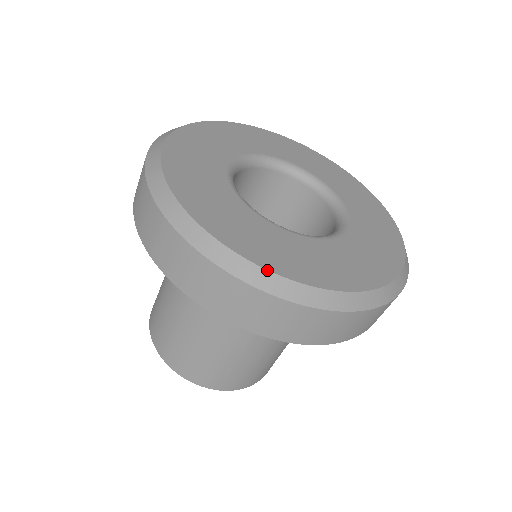
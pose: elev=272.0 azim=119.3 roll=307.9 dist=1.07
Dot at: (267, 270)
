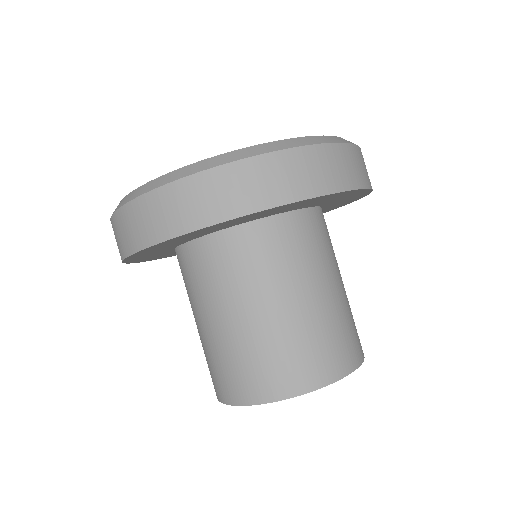
Dot at: (263, 144)
